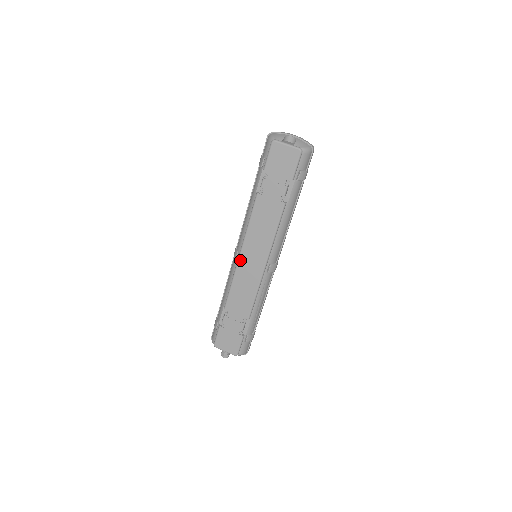
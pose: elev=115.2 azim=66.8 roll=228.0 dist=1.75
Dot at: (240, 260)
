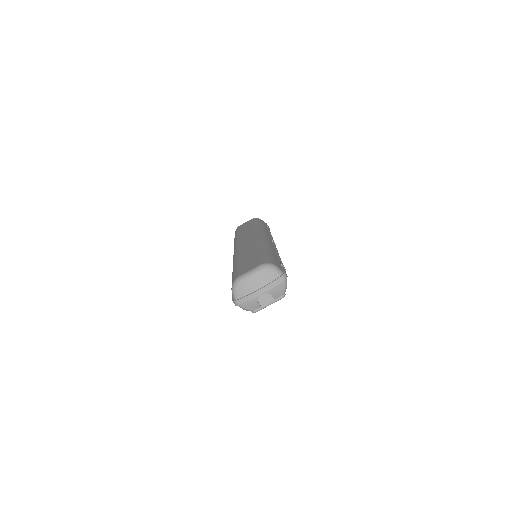
Dot at: occluded
